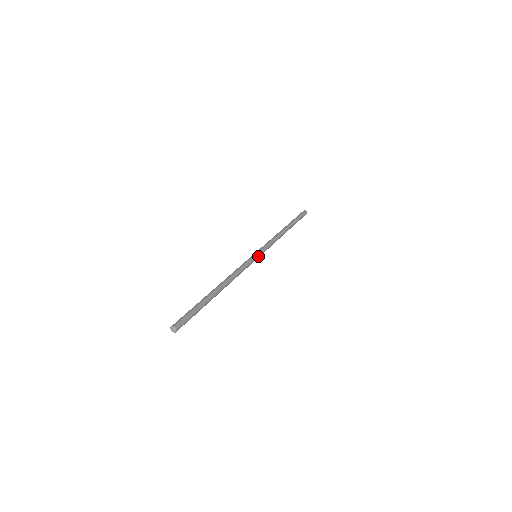
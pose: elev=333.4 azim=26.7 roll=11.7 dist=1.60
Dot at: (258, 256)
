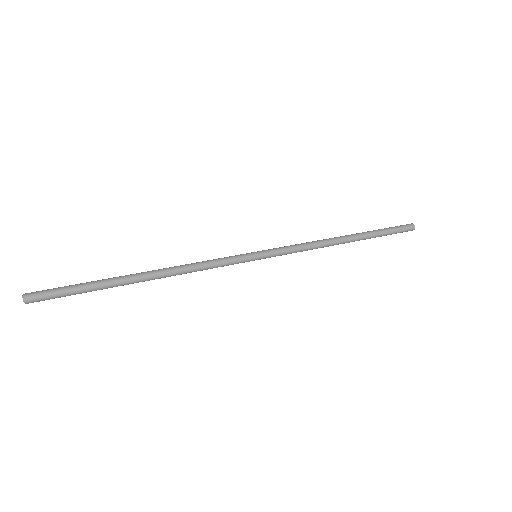
Dot at: (257, 254)
